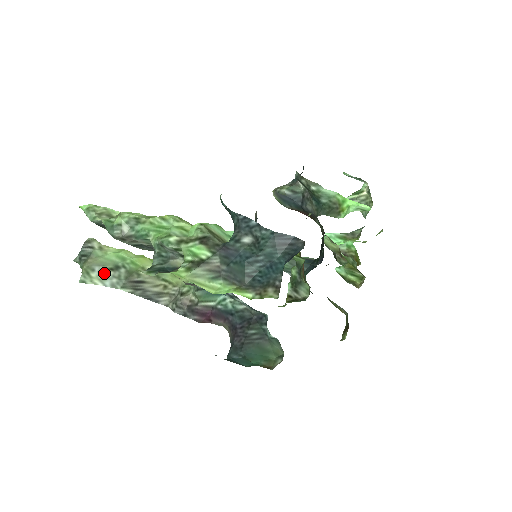
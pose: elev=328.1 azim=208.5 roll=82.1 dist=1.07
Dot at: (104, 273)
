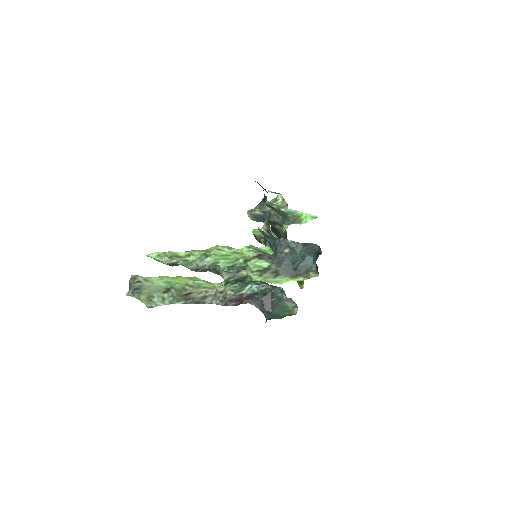
Dot at: (161, 296)
